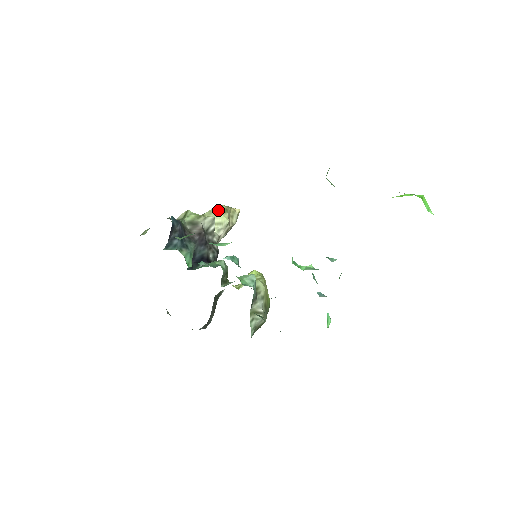
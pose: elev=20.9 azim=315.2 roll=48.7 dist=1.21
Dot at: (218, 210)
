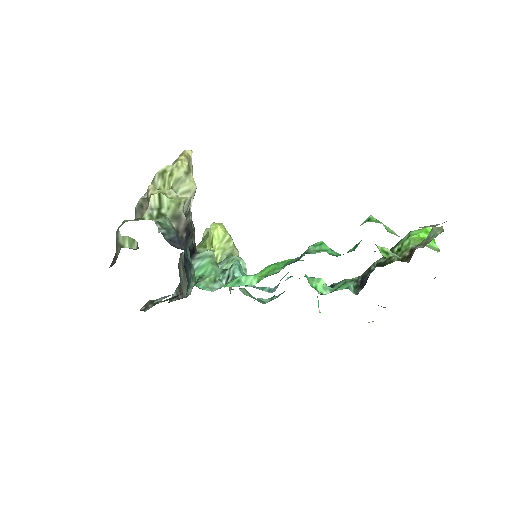
Dot at: (184, 174)
